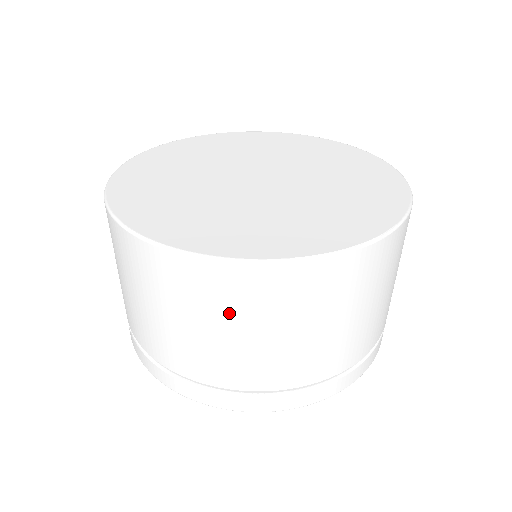
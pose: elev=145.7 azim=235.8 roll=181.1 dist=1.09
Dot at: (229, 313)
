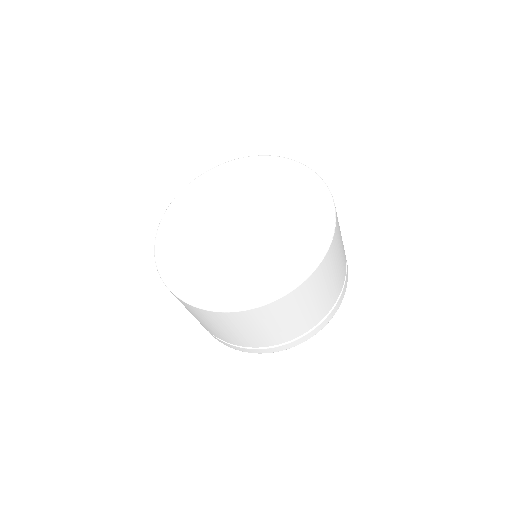
Dot at: (232, 326)
